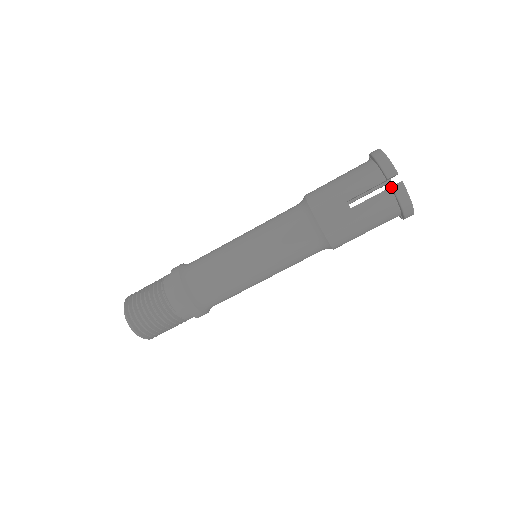
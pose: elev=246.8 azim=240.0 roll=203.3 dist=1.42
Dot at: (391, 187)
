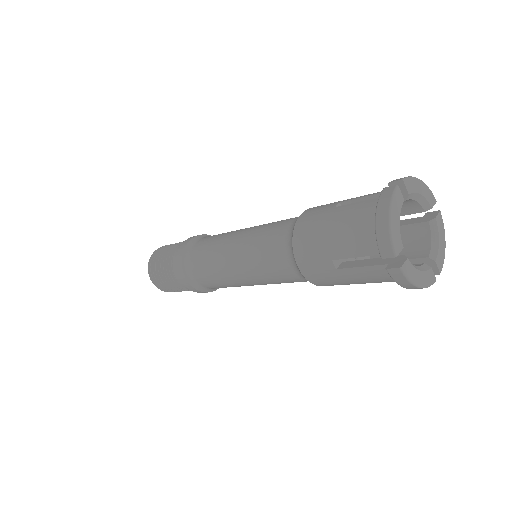
Dot at: (385, 268)
